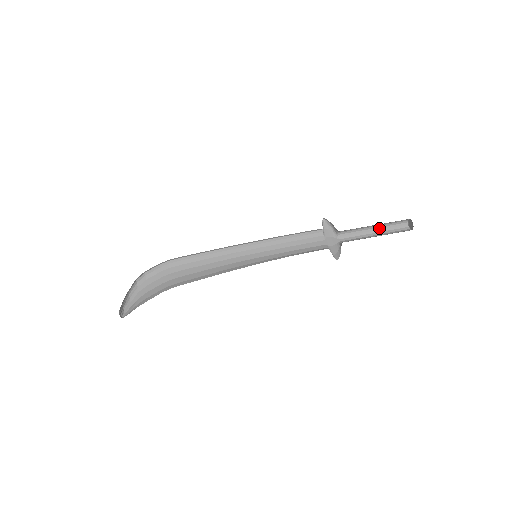
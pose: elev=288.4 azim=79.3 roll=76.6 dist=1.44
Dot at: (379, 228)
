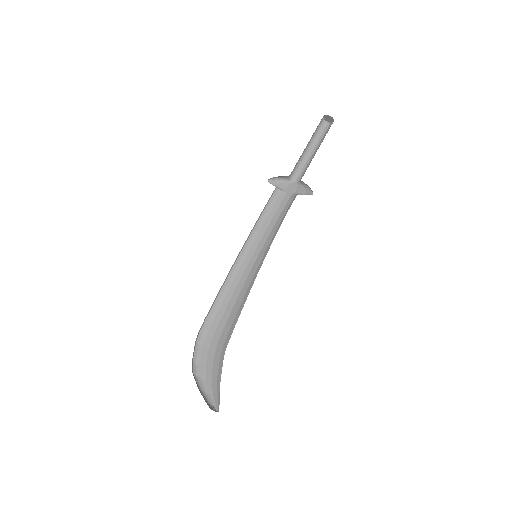
Dot at: (311, 144)
